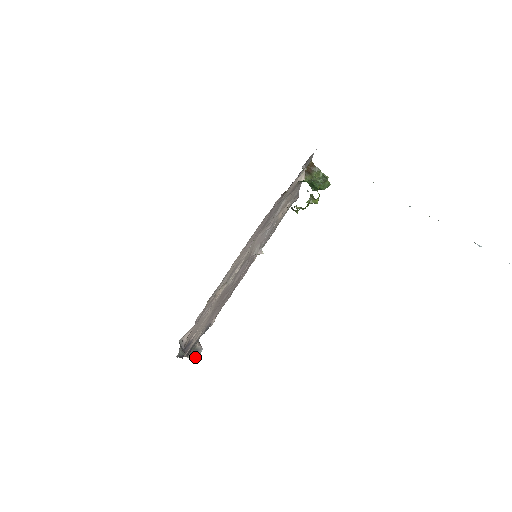
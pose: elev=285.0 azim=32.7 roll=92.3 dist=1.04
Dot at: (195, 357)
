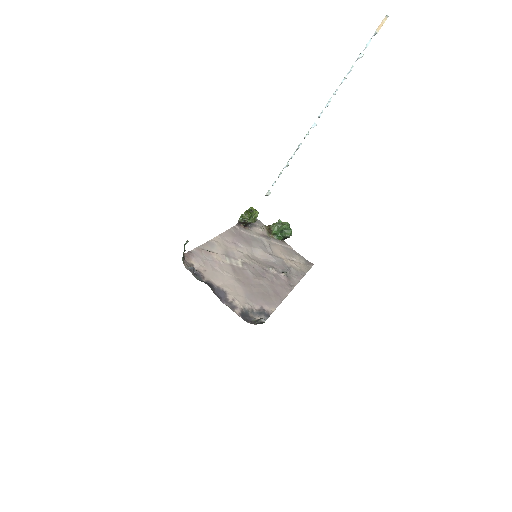
Dot at: occluded
